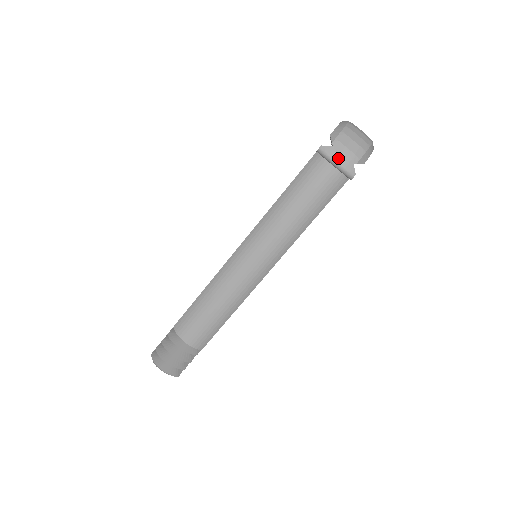
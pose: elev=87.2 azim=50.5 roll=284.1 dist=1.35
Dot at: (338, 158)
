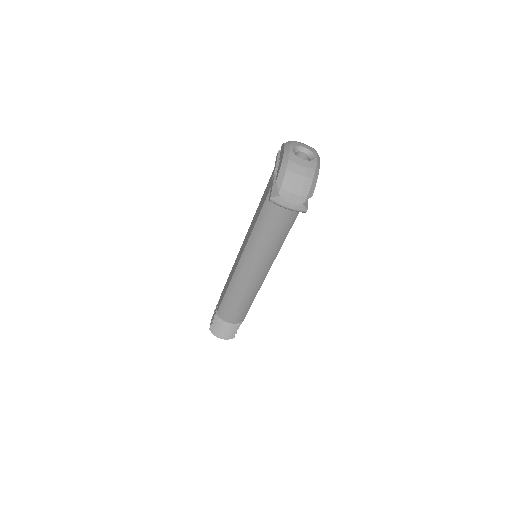
Dot at: (288, 204)
